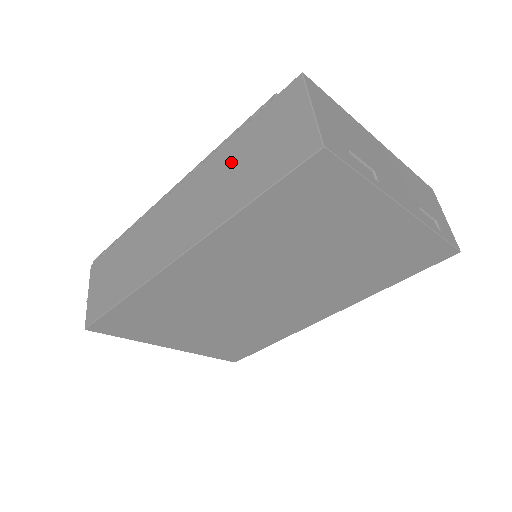
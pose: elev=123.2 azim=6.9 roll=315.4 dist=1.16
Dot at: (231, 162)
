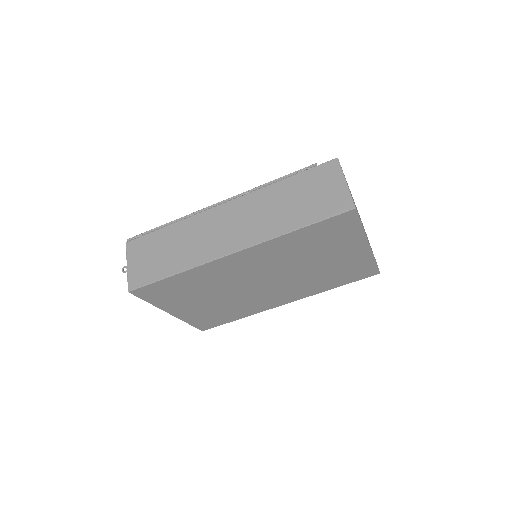
Dot at: (281, 198)
